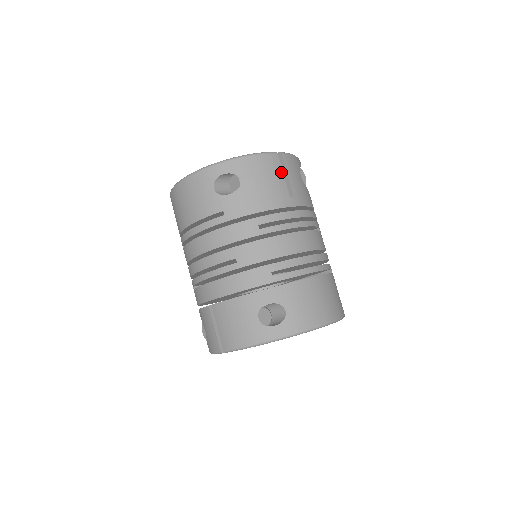
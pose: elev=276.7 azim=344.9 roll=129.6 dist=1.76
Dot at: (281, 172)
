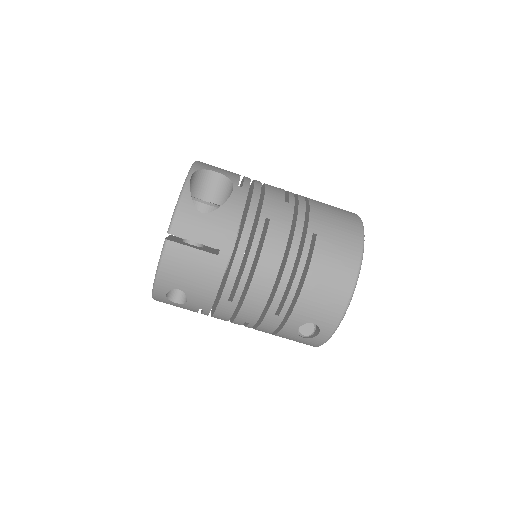
Dot at: (189, 249)
